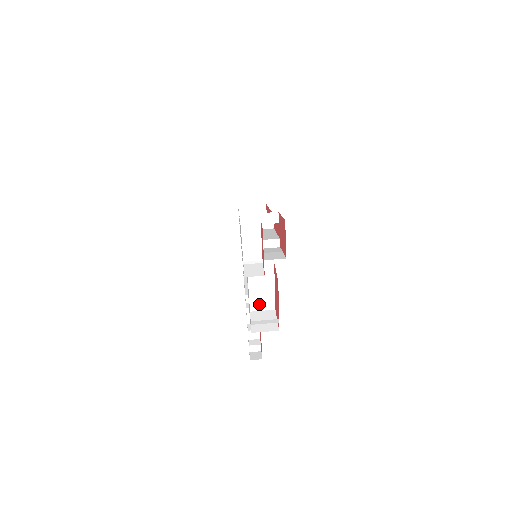
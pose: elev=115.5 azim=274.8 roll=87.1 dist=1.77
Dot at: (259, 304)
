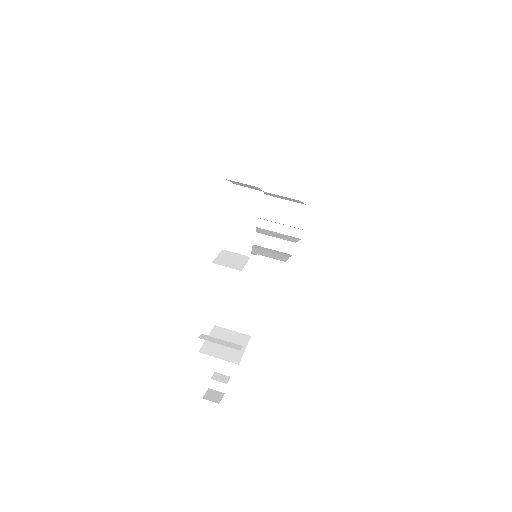
Dot at: (231, 319)
